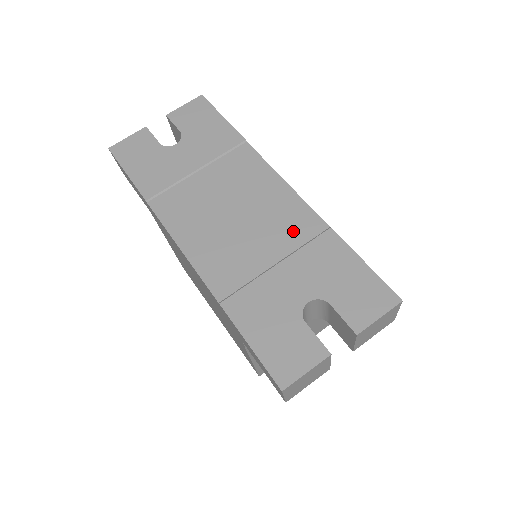
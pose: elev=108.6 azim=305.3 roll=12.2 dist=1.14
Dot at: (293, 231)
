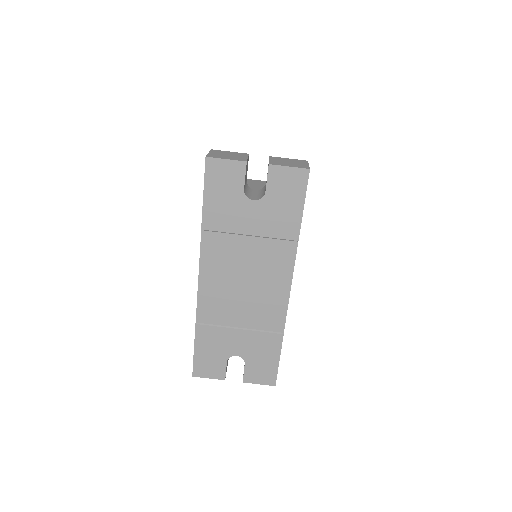
Dot at: (265, 320)
